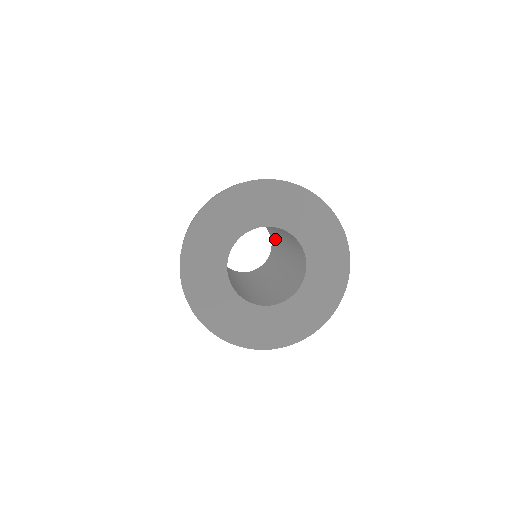
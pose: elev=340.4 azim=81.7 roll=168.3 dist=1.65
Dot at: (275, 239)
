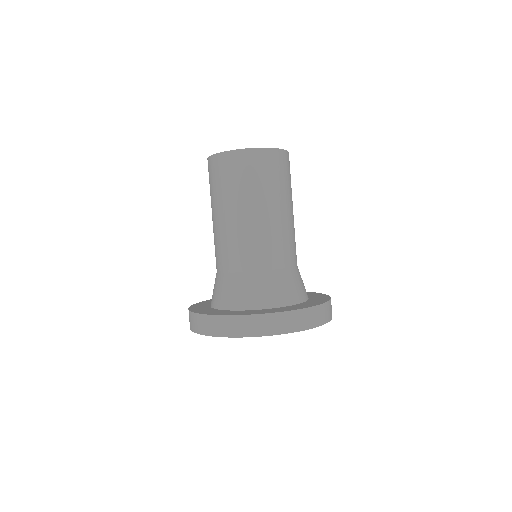
Dot at: occluded
